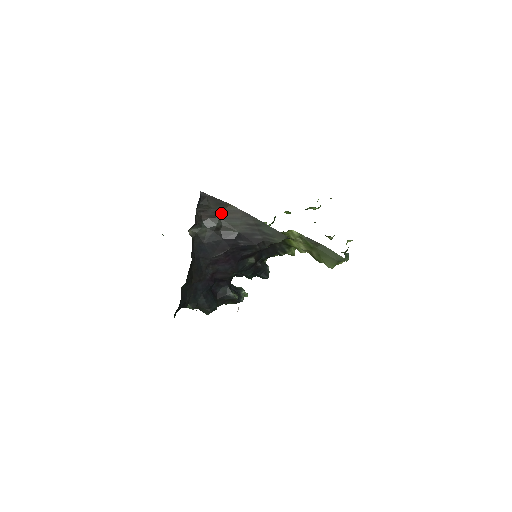
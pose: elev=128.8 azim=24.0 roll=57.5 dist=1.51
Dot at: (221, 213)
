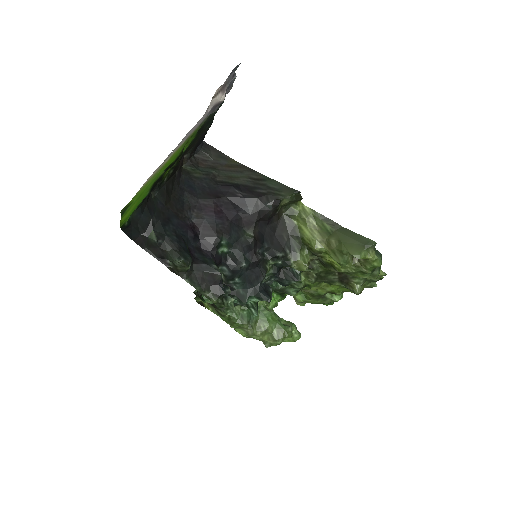
Dot at: (221, 166)
